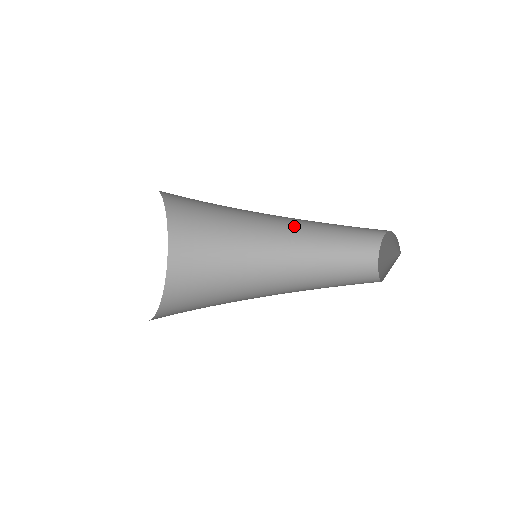
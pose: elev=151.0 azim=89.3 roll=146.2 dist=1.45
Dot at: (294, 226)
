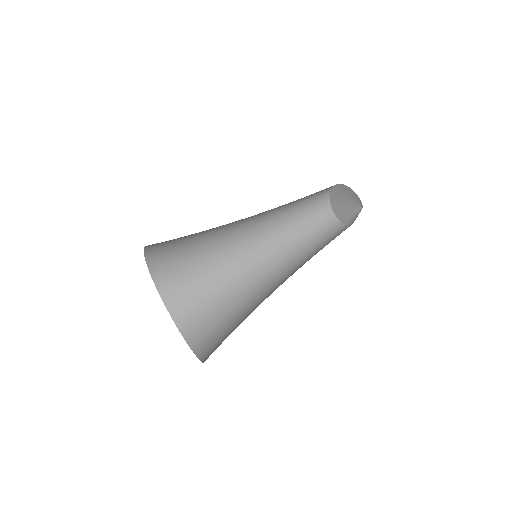
Dot at: (269, 210)
